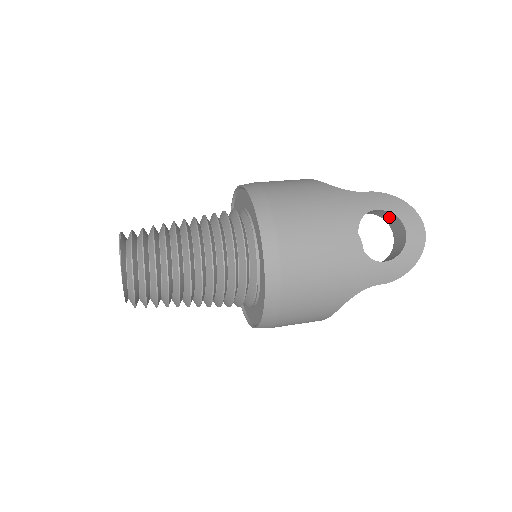
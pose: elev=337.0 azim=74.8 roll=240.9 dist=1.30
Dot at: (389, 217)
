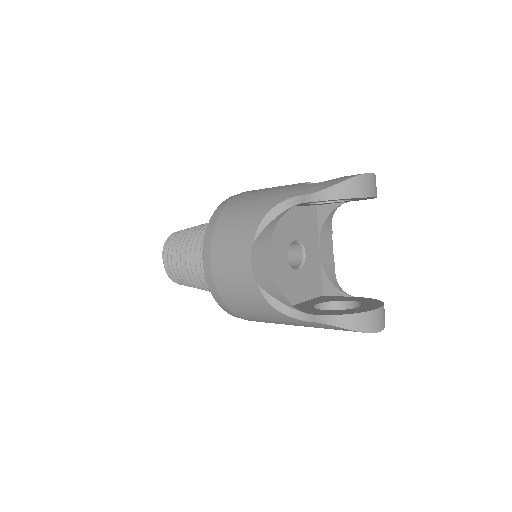
Dot at: occluded
